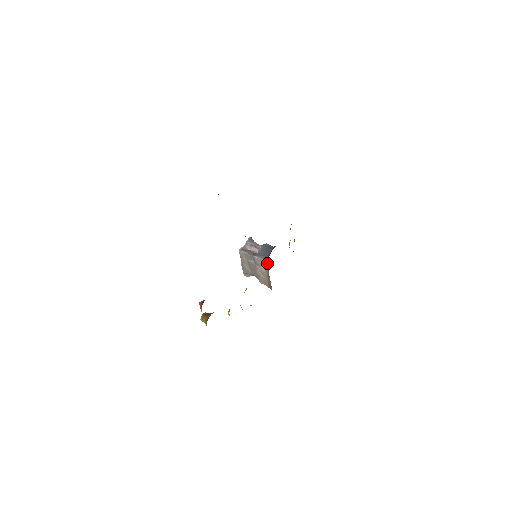
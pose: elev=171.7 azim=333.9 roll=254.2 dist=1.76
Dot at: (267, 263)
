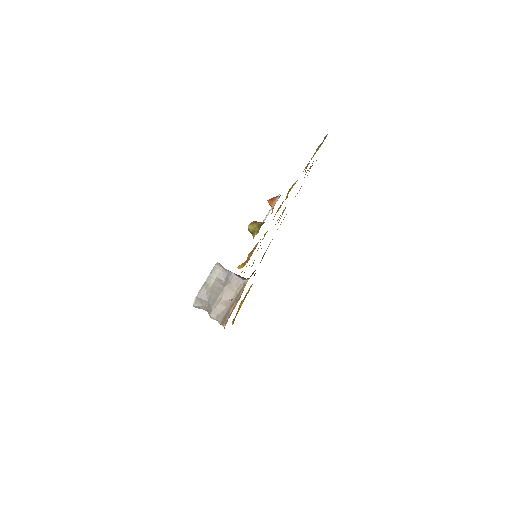
Dot at: (247, 281)
